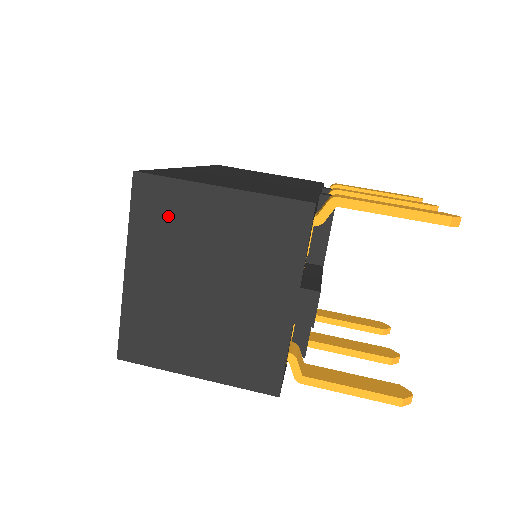
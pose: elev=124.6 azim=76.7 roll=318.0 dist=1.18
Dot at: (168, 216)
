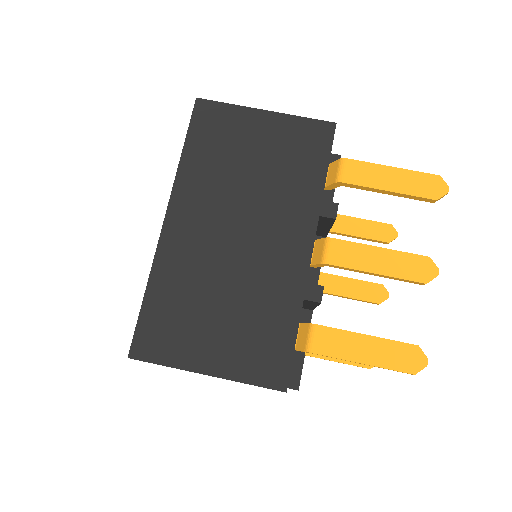
Dot at: occluded
